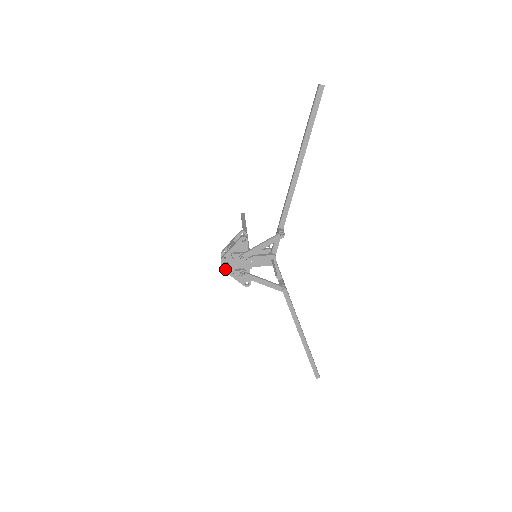
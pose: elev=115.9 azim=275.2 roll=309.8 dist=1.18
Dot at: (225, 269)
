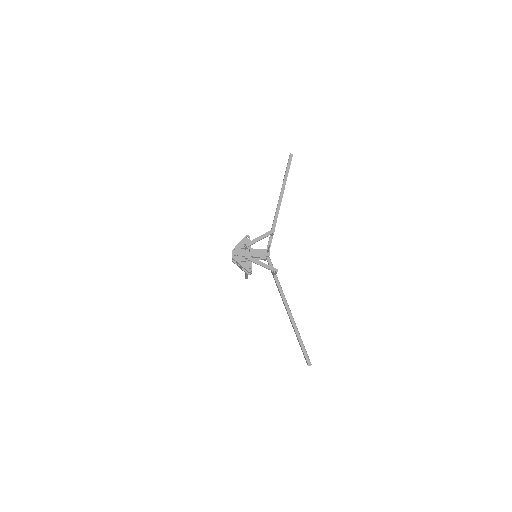
Dot at: (234, 256)
